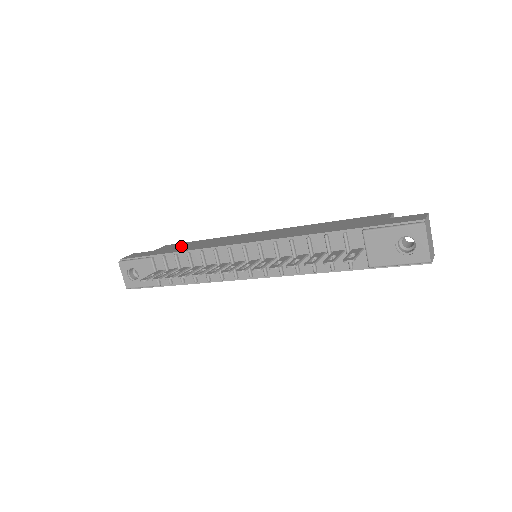
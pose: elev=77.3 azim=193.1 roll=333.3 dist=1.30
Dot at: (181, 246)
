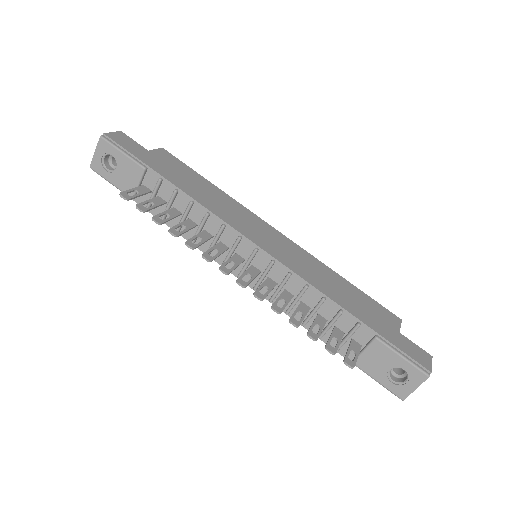
Dot at: (183, 174)
